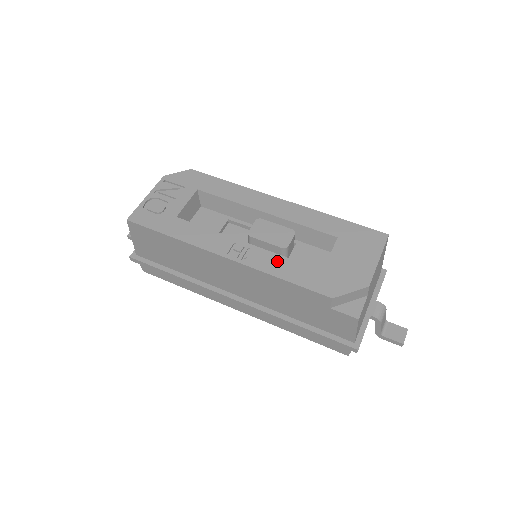
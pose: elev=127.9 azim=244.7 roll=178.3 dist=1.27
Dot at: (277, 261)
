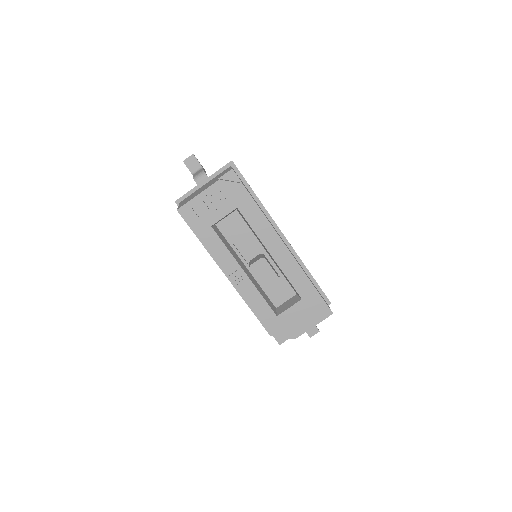
Dot at: (255, 296)
